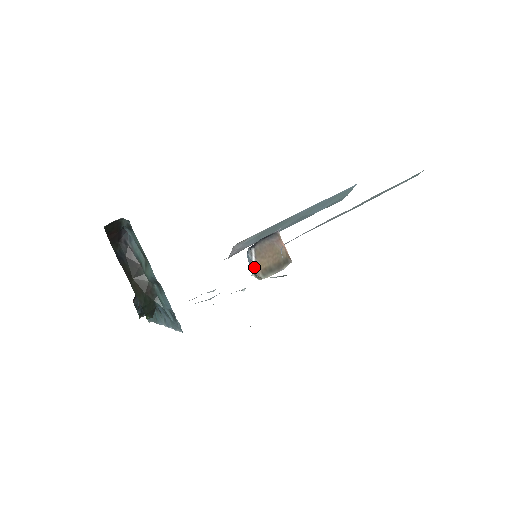
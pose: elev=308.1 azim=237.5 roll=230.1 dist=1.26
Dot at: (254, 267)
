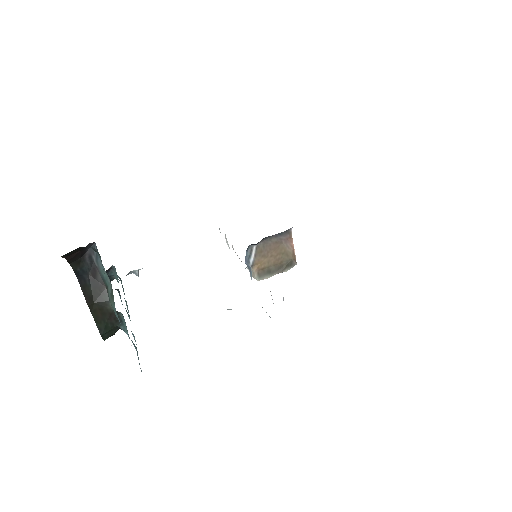
Dot at: (251, 265)
